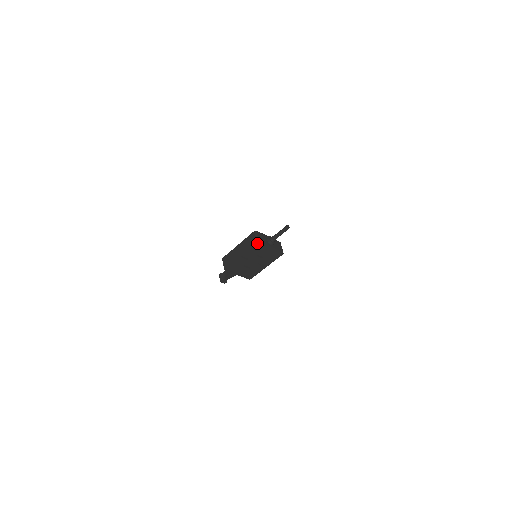
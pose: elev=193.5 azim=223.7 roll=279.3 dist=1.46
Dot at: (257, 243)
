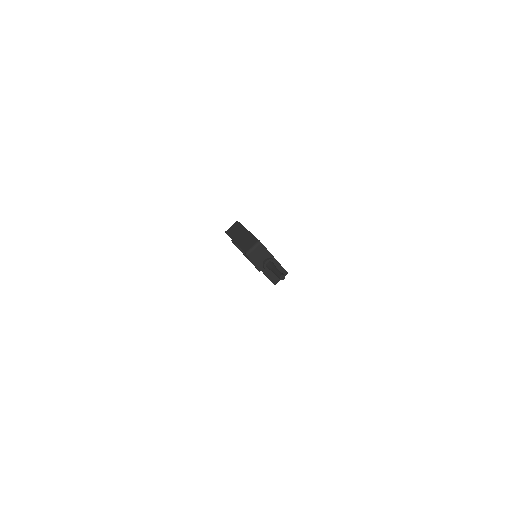
Dot at: (248, 253)
